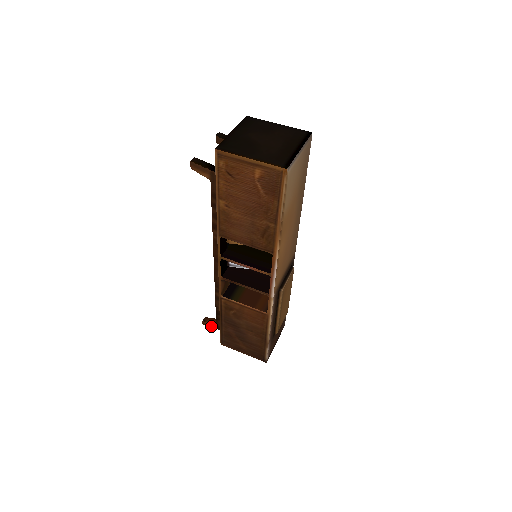
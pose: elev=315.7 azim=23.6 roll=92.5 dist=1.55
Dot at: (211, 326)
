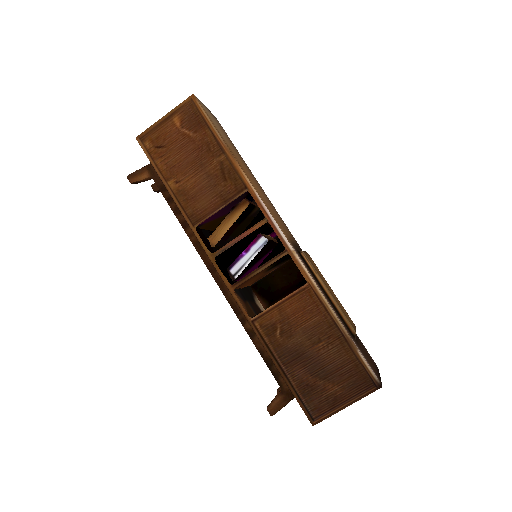
Dot at: (280, 404)
